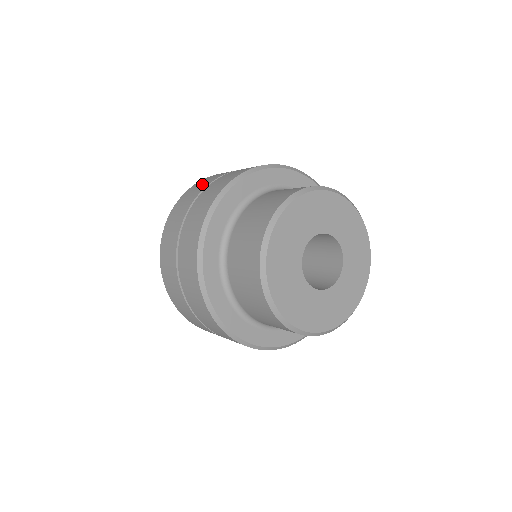
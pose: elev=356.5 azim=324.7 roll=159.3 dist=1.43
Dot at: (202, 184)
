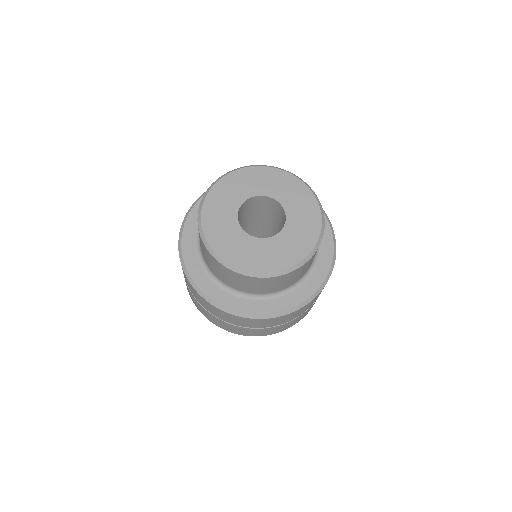
Dot at: occluded
